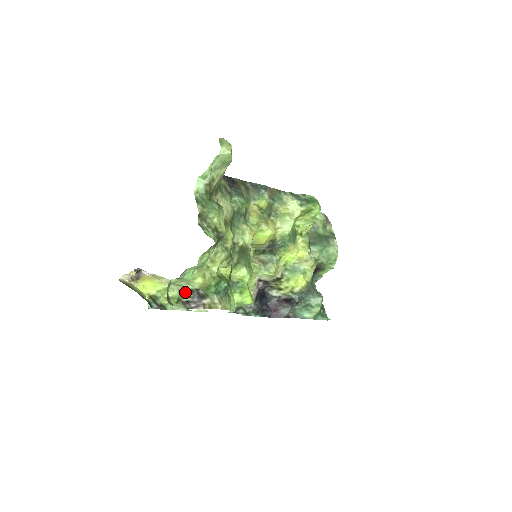
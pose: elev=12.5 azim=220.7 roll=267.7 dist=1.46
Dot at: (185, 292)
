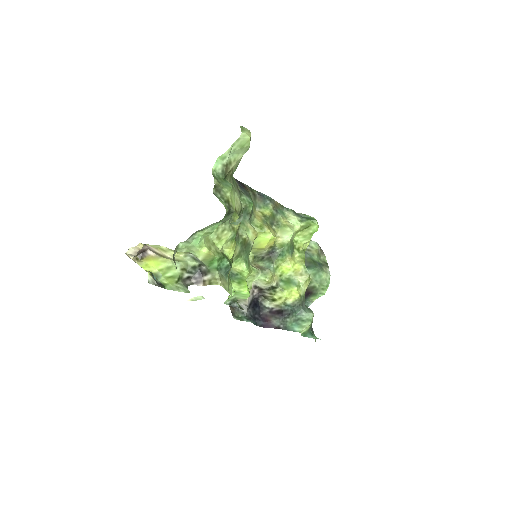
Dot at: (187, 268)
